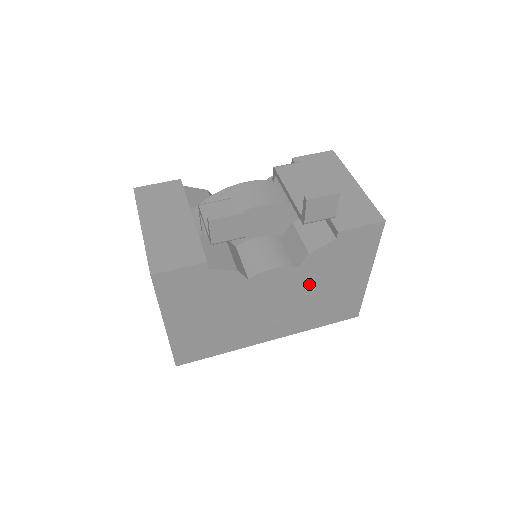
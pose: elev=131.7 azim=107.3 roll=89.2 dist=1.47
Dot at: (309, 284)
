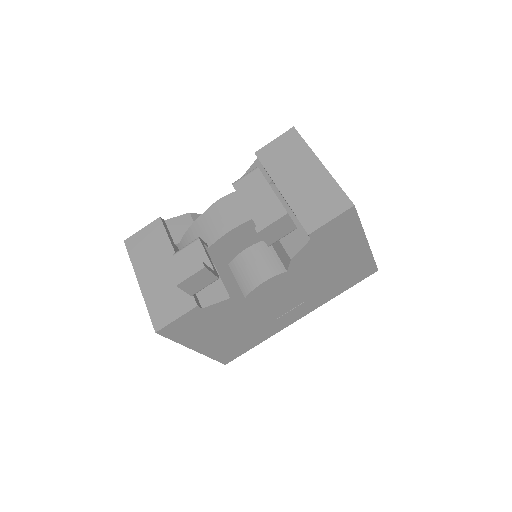
Dot at: (308, 275)
